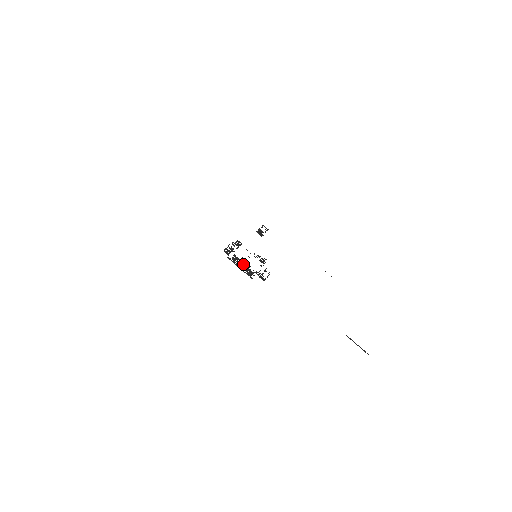
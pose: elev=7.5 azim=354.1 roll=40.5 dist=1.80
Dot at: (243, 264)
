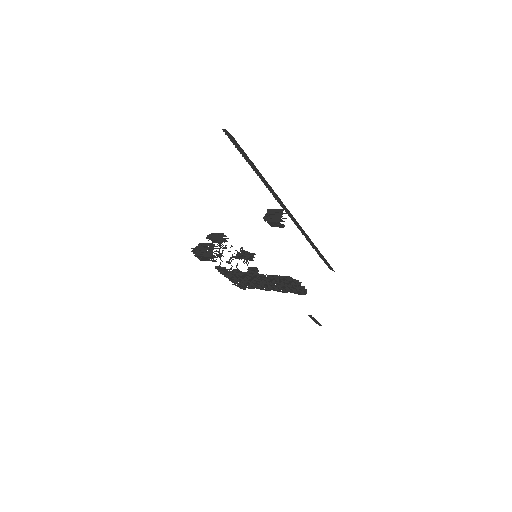
Dot at: (287, 285)
